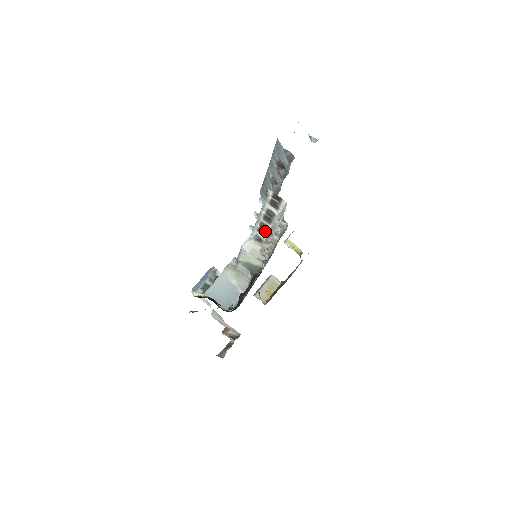
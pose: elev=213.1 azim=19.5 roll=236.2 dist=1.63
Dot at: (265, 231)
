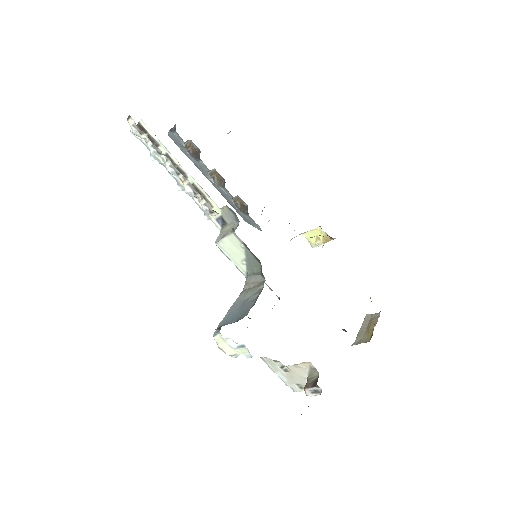
Dot at: (204, 197)
